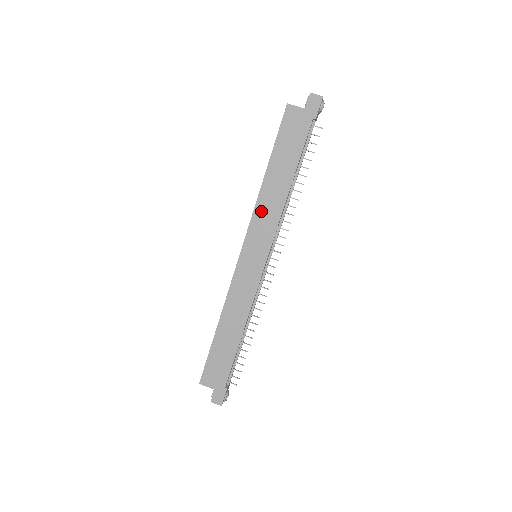
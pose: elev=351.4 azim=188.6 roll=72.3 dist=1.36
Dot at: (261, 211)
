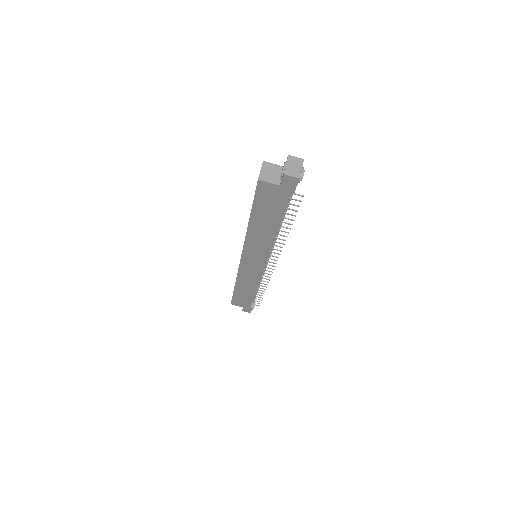
Dot at: (252, 242)
